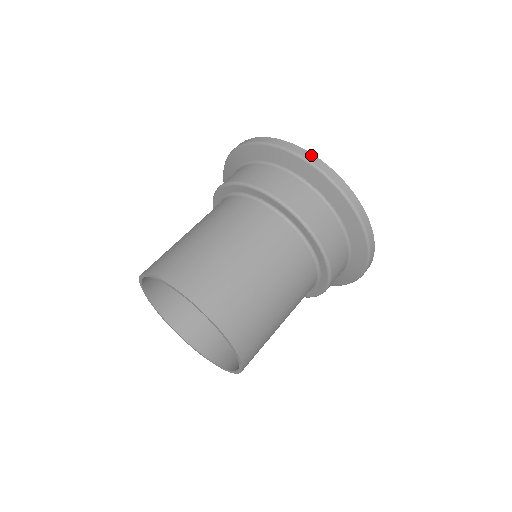
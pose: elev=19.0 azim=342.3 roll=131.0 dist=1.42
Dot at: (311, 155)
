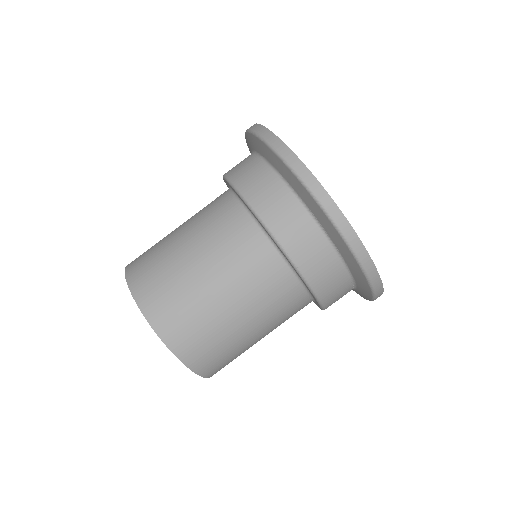
Dot at: (360, 244)
